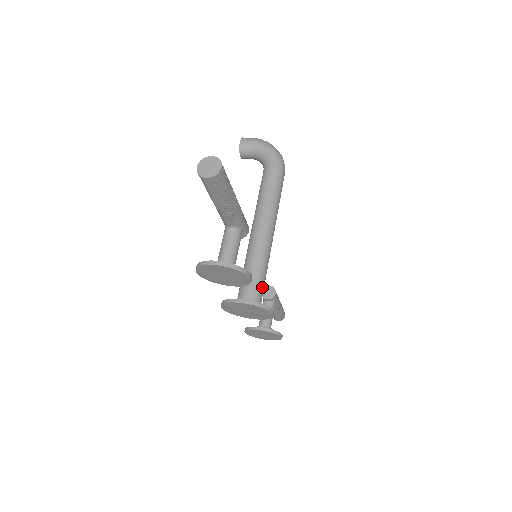
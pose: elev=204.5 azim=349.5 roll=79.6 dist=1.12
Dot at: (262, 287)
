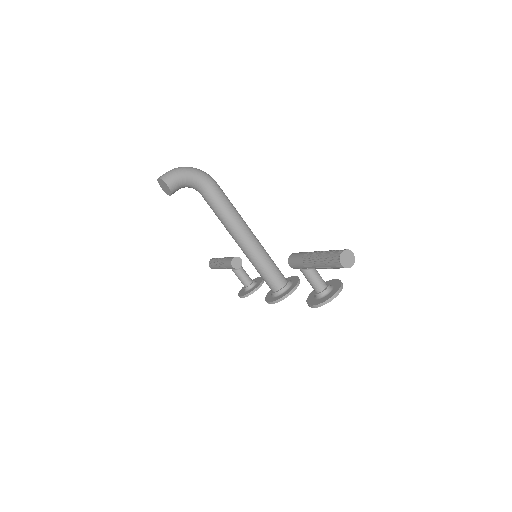
Dot at: (279, 270)
